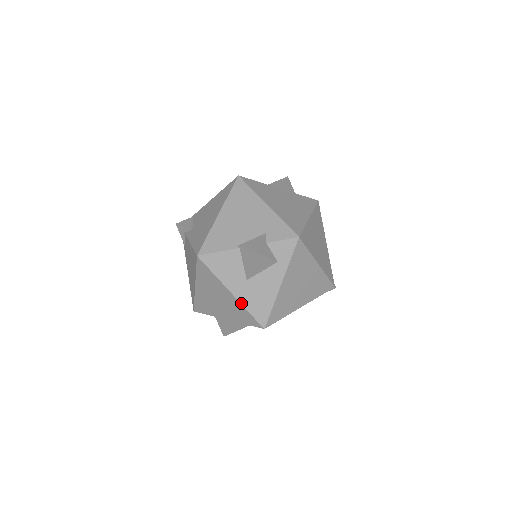
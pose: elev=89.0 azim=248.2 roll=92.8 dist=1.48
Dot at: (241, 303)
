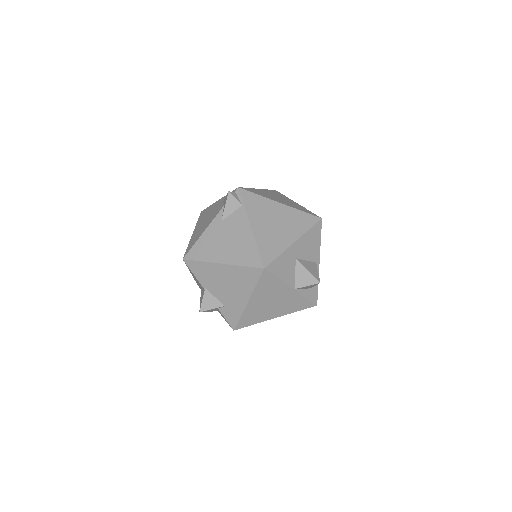
Dot at: (194, 279)
